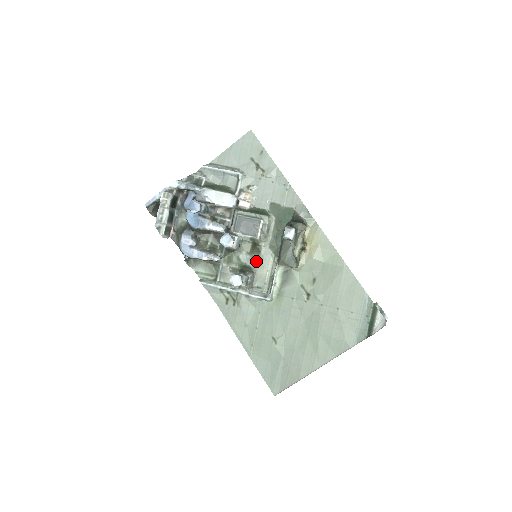
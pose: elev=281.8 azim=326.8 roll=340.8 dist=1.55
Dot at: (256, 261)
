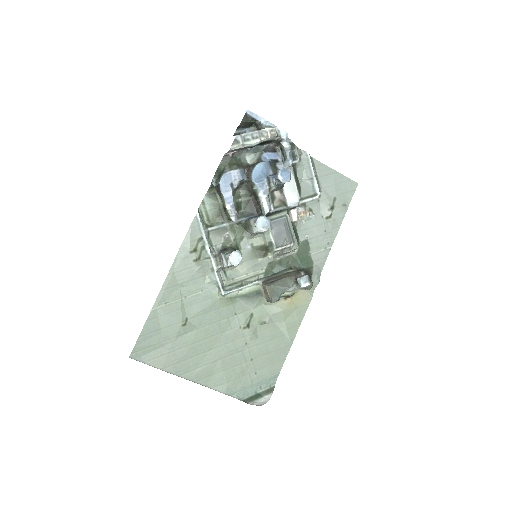
Dot at: (250, 258)
